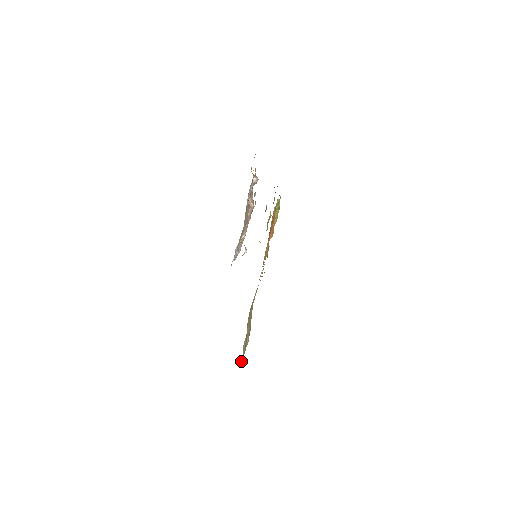
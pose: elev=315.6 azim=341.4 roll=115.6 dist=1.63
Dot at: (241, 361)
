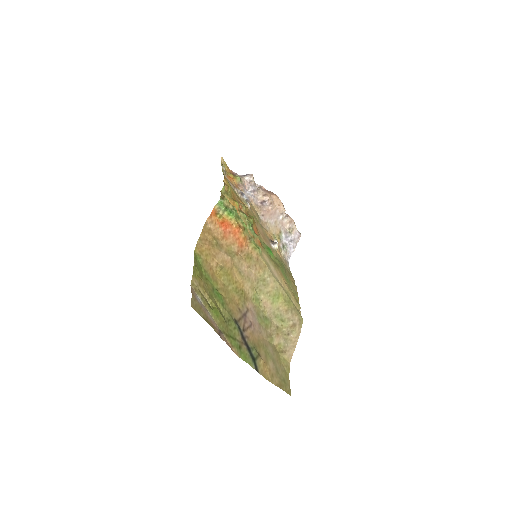
Dot at: (289, 360)
